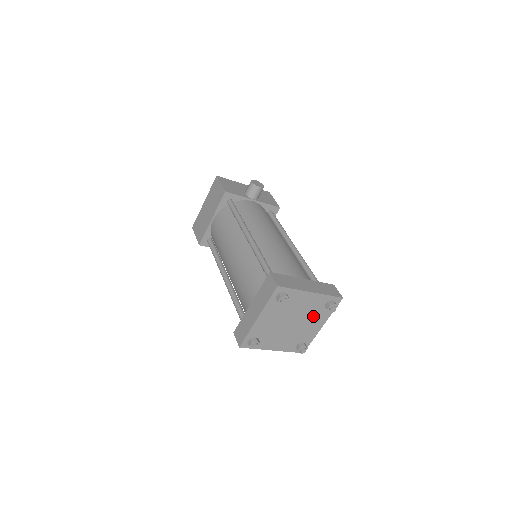
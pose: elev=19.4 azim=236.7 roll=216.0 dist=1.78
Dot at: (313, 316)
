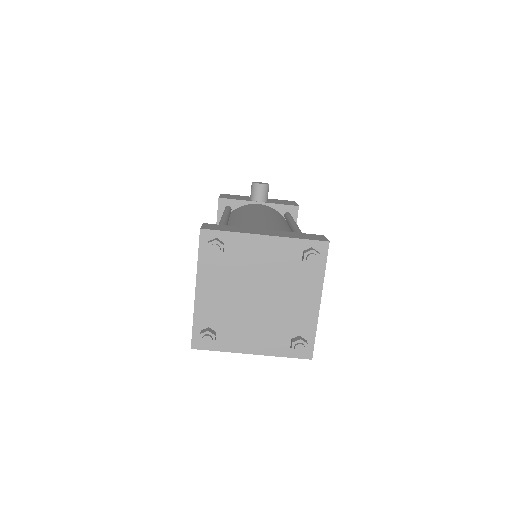
Dot at: (292, 282)
